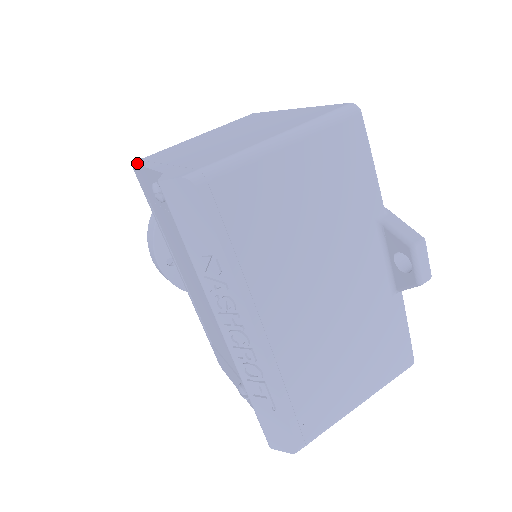
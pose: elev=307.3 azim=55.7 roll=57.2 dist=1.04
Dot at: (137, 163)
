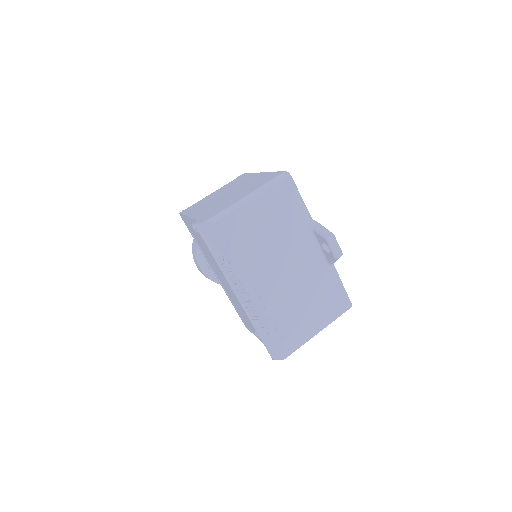
Dot at: (182, 213)
